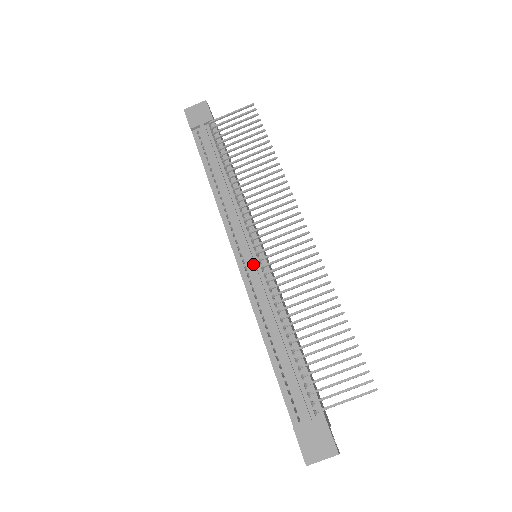
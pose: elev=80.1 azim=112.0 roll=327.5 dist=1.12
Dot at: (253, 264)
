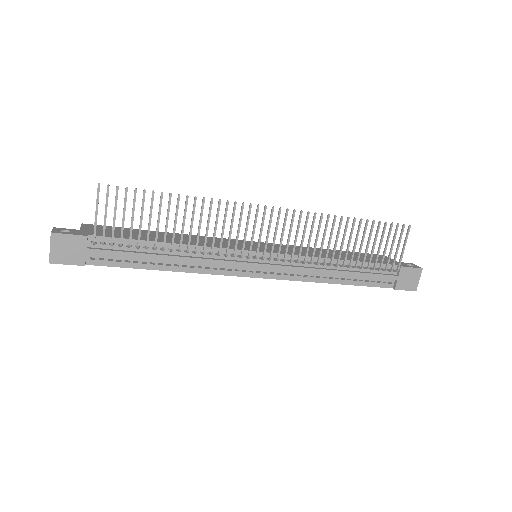
Dot at: (275, 267)
